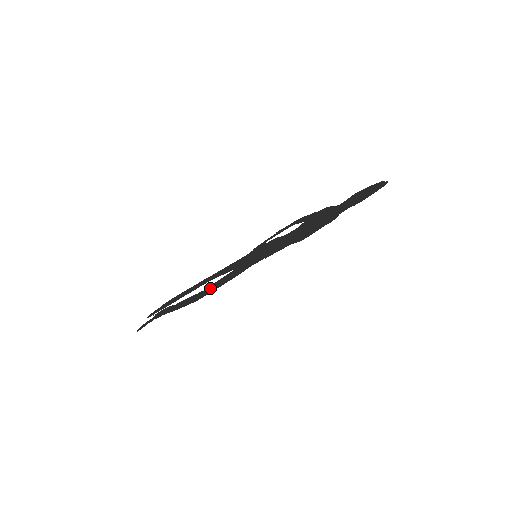
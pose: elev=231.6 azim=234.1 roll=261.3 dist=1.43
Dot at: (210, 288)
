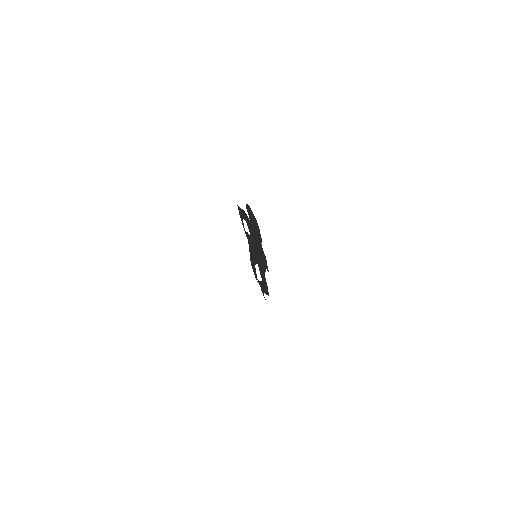
Dot at: (264, 283)
